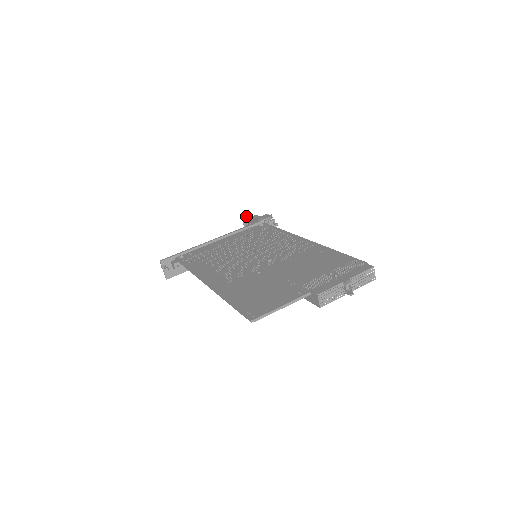
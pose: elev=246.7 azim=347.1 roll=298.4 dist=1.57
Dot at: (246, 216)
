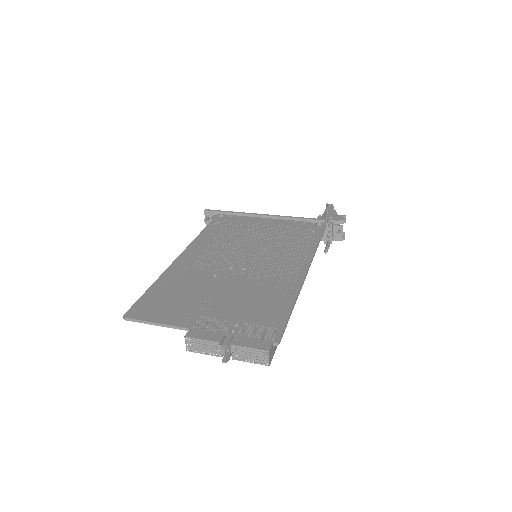
Dot at: (328, 206)
